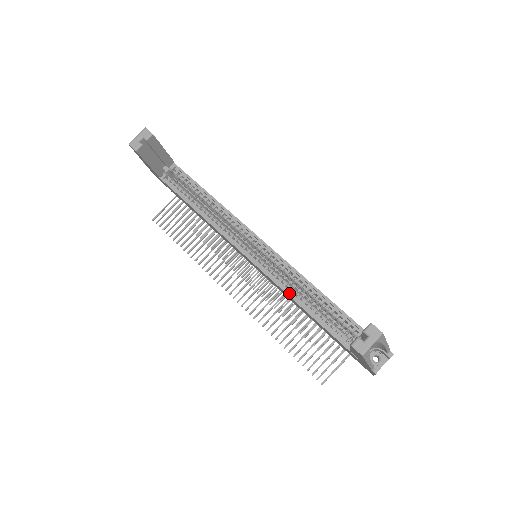
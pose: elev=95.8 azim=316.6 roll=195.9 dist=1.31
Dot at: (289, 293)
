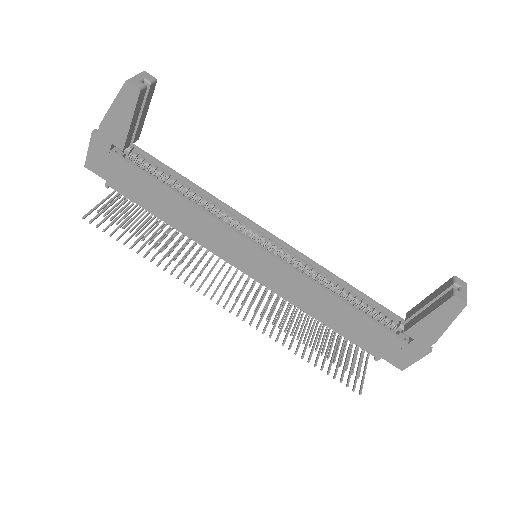
Dot at: (321, 285)
